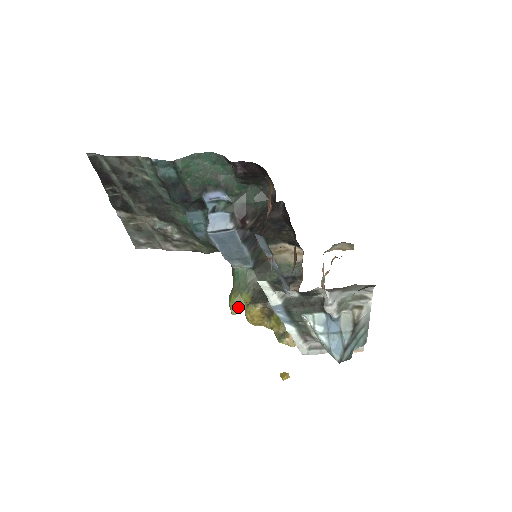
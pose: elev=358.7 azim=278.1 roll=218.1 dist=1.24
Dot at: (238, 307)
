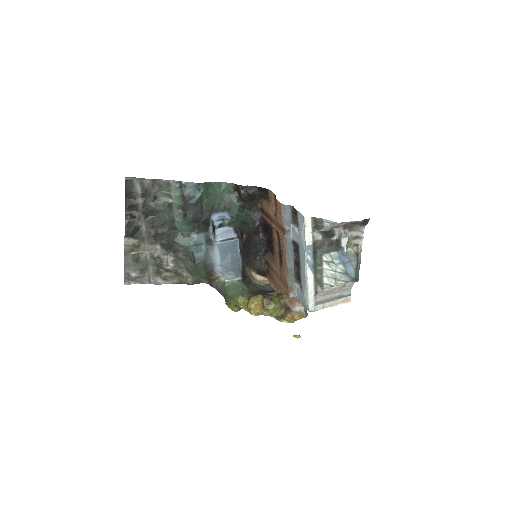
Dot at: (238, 307)
